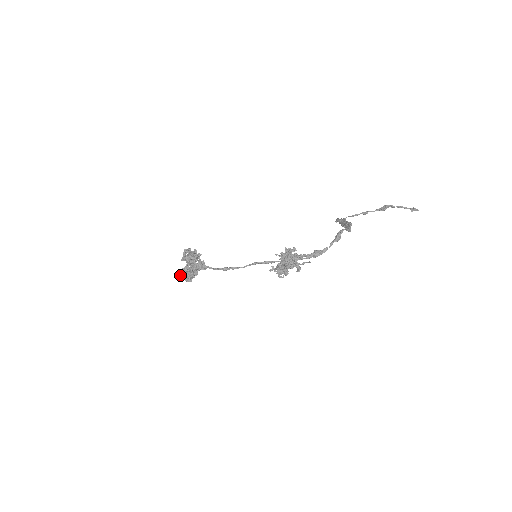
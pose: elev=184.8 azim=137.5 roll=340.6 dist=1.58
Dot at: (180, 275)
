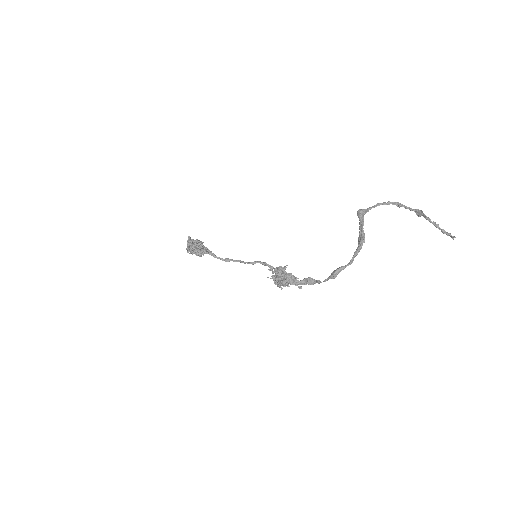
Dot at: occluded
